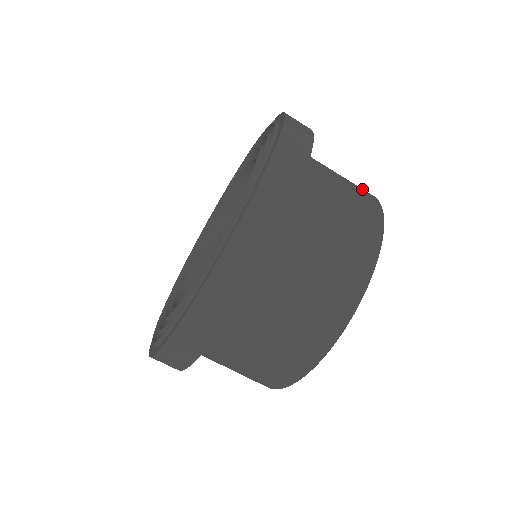
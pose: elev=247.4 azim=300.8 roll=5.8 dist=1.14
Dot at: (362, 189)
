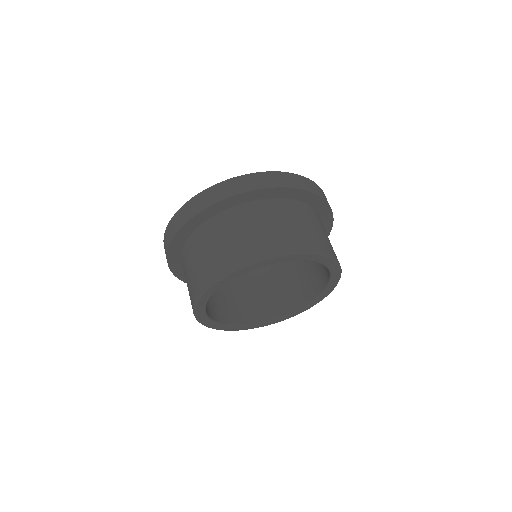
Dot at: (323, 244)
